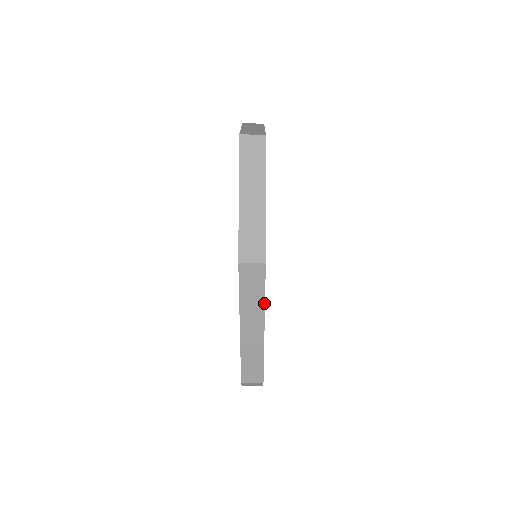
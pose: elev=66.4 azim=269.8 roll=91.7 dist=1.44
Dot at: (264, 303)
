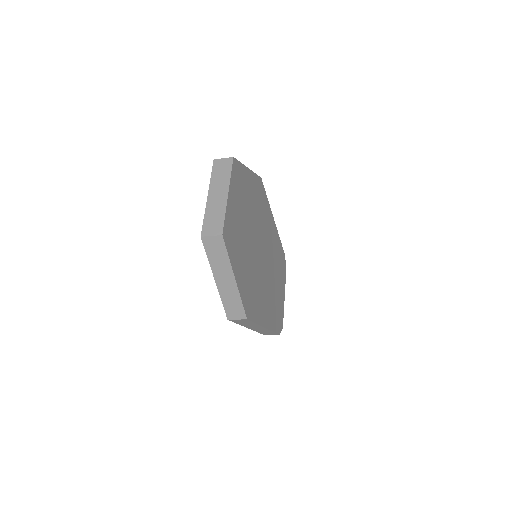
Dot at: (258, 325)
